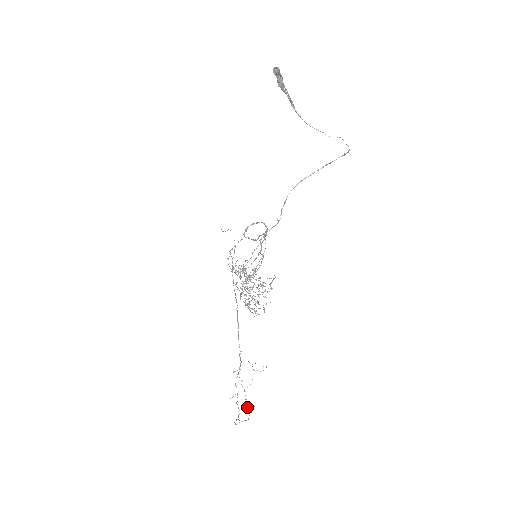
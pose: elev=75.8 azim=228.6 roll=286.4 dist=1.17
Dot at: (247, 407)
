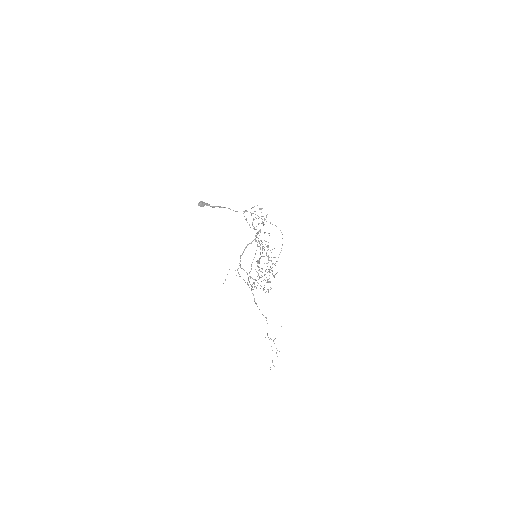
Dot at: (276, 353)
